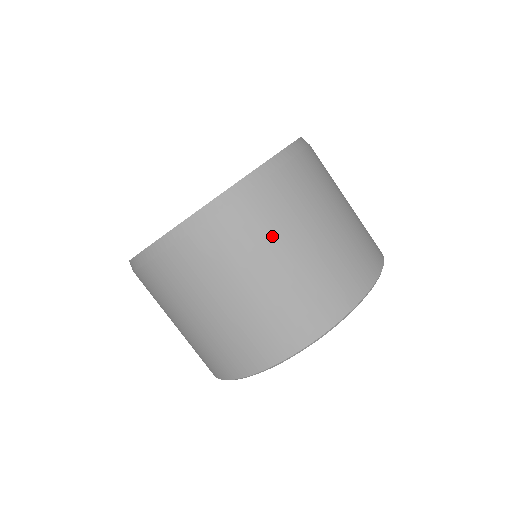
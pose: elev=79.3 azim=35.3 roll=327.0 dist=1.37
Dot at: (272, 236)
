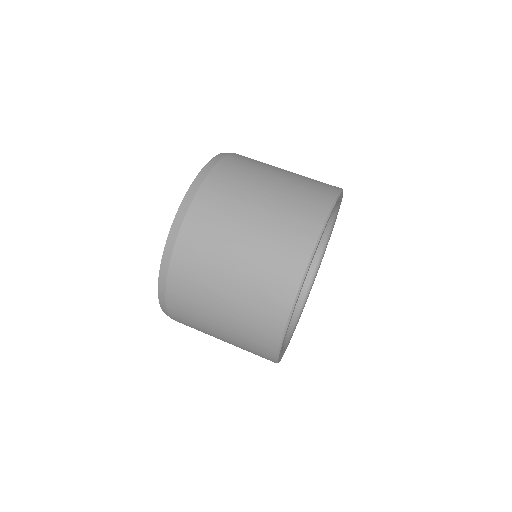
Dot at: (233, 204)
